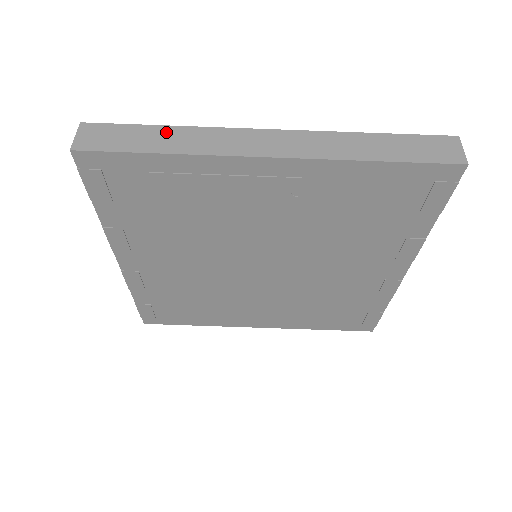
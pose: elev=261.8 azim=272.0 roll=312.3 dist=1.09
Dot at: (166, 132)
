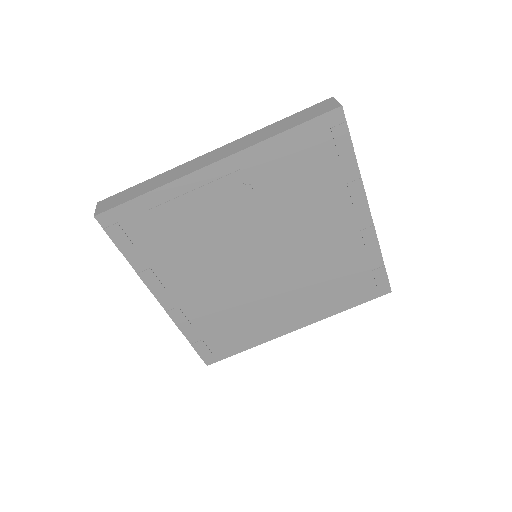
Dot at: (149, 182)
